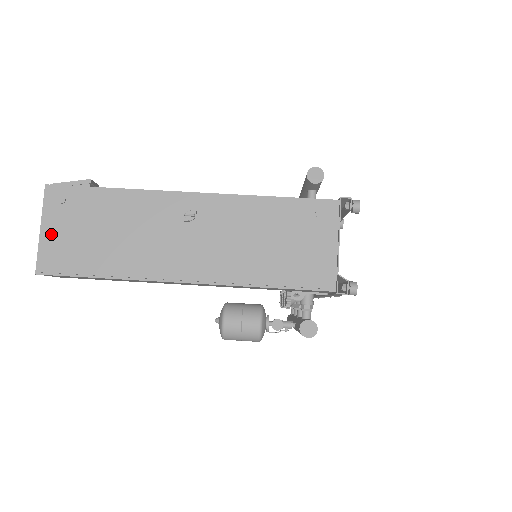
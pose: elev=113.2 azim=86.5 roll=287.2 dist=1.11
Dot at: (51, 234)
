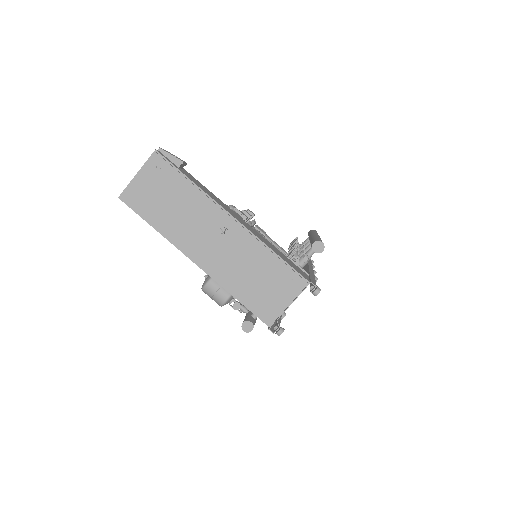
Dot at: (140, 182)
